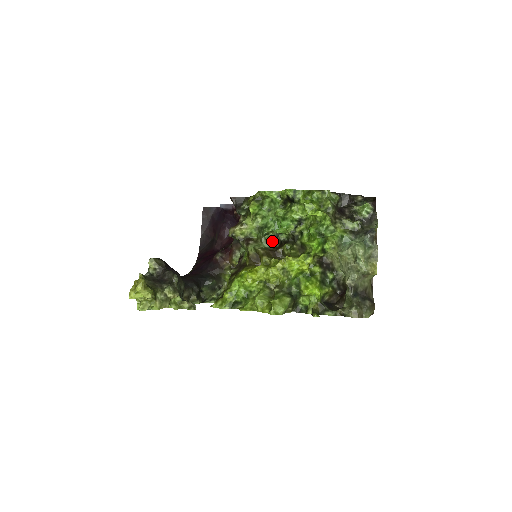
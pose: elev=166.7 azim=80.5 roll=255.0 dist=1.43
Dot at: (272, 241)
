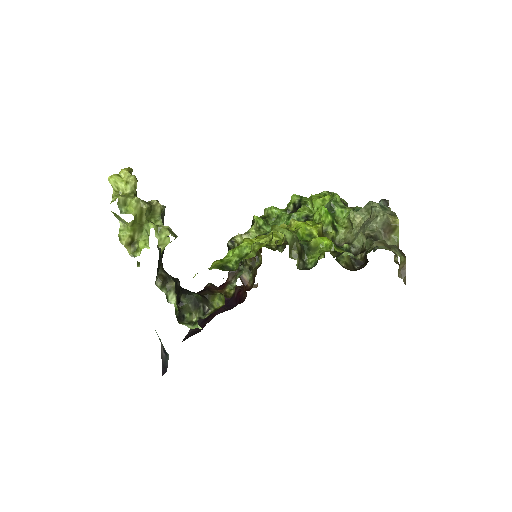
Dot at: occluded
